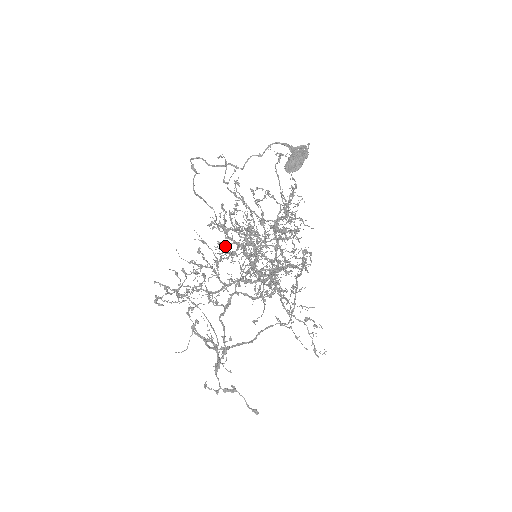
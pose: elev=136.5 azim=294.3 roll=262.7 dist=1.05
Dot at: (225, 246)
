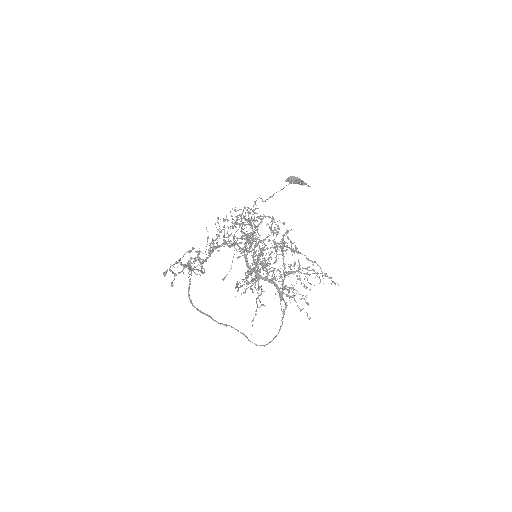
Dot at: occluded
